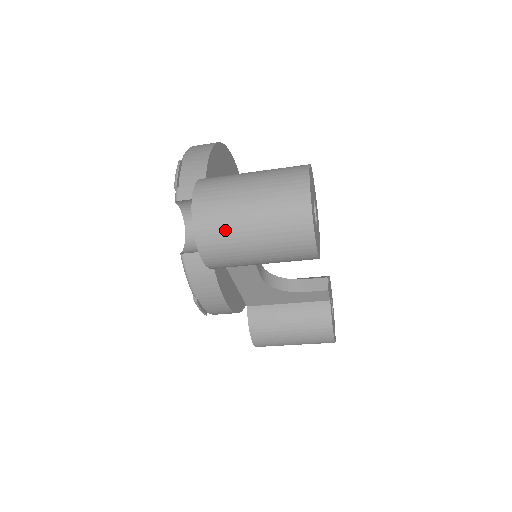
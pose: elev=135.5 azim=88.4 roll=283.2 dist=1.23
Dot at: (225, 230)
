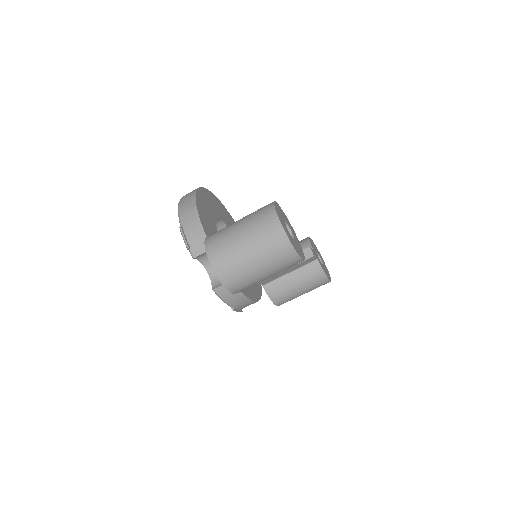
Dot at: (240, 274)
